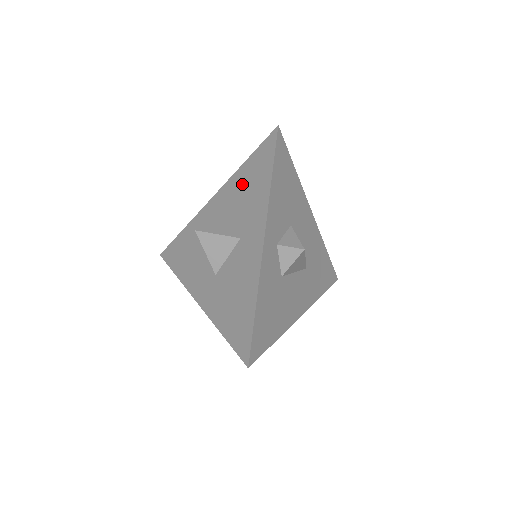
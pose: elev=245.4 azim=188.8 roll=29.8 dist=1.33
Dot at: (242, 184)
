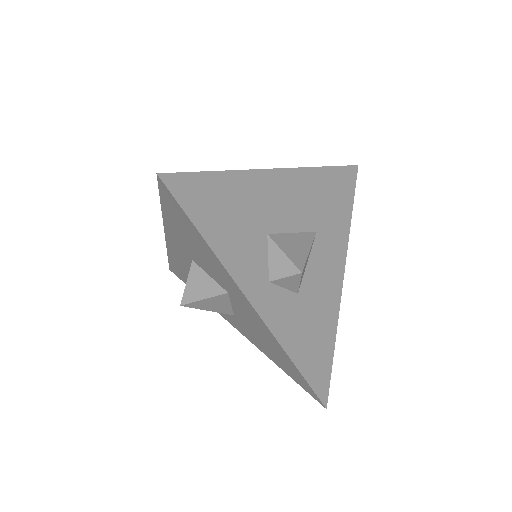
Dot at: (181, 234)
